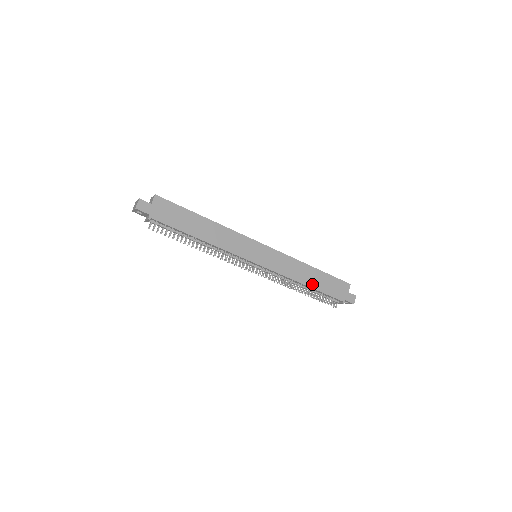
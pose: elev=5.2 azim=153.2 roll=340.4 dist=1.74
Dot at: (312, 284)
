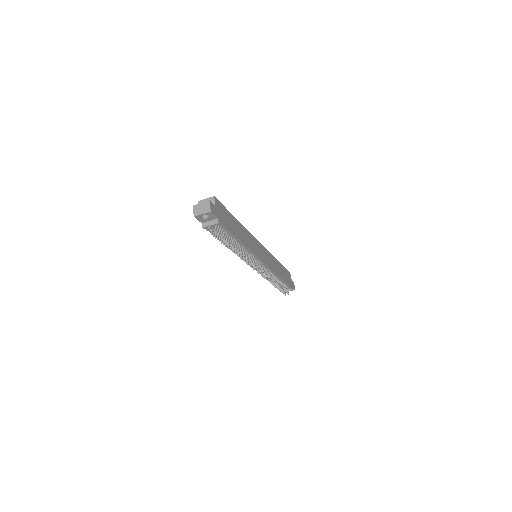
Dot at: (282, 276)
